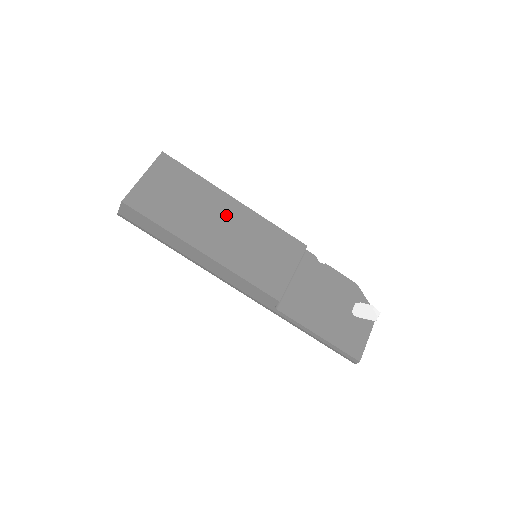
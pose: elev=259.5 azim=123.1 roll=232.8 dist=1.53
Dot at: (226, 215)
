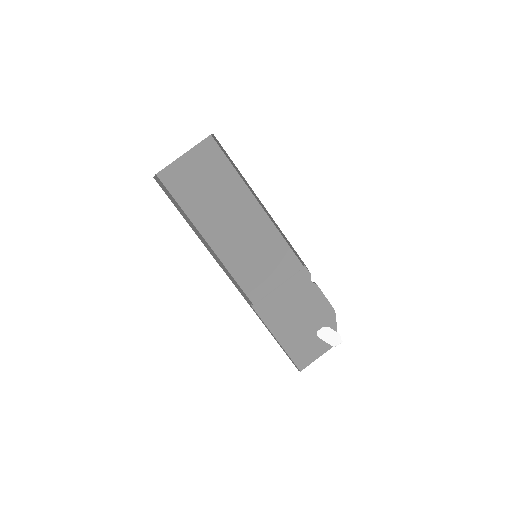
Dot at: (243, 215)
